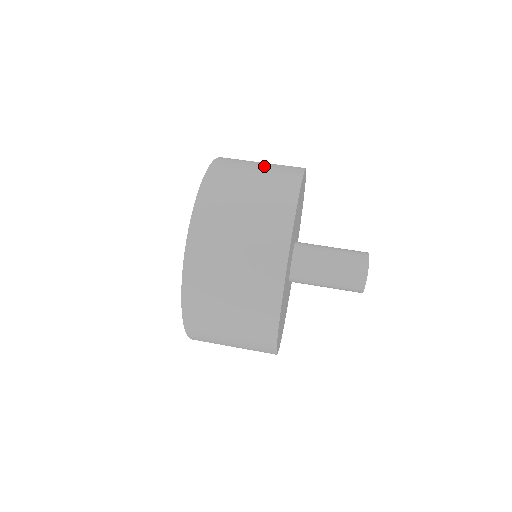
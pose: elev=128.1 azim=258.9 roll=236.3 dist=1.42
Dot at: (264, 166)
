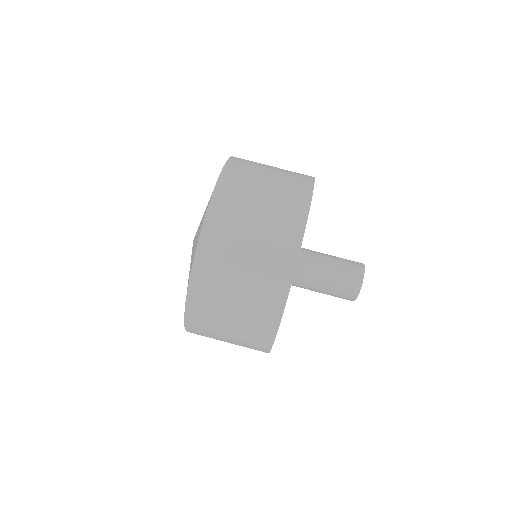
Dot at: occluded
